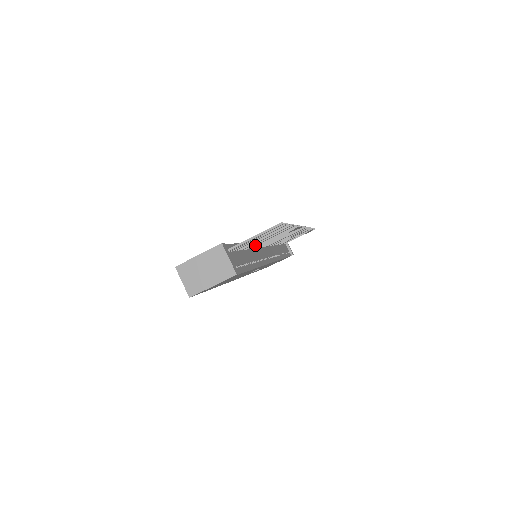
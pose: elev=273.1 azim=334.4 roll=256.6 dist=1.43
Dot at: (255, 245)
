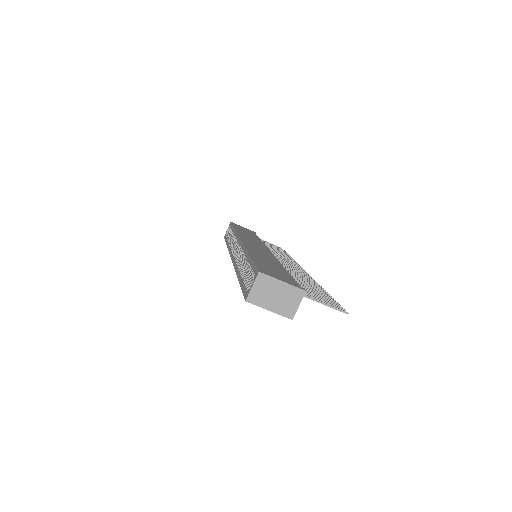
Dot at: occluded
